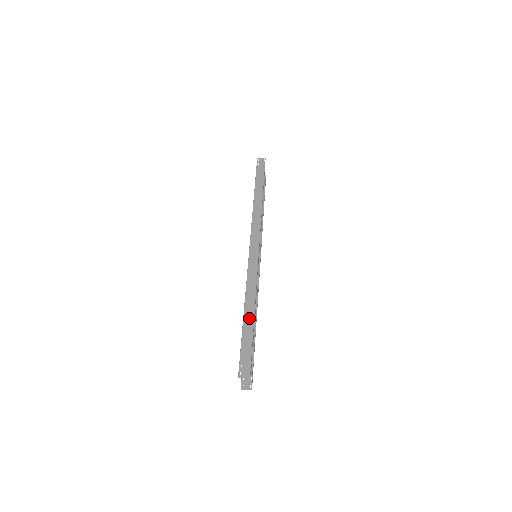
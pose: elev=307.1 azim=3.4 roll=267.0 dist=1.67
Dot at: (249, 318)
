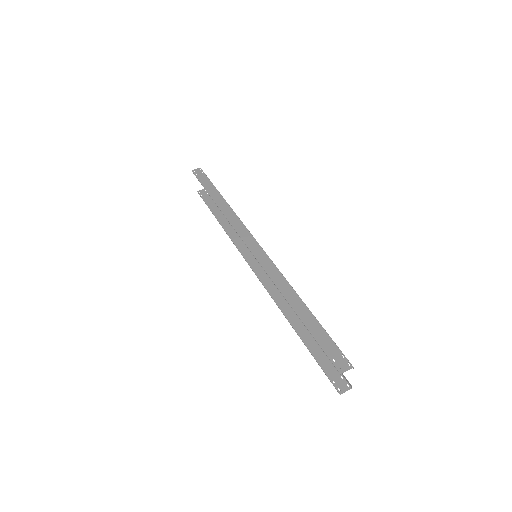
Dot at: (303, 310)
